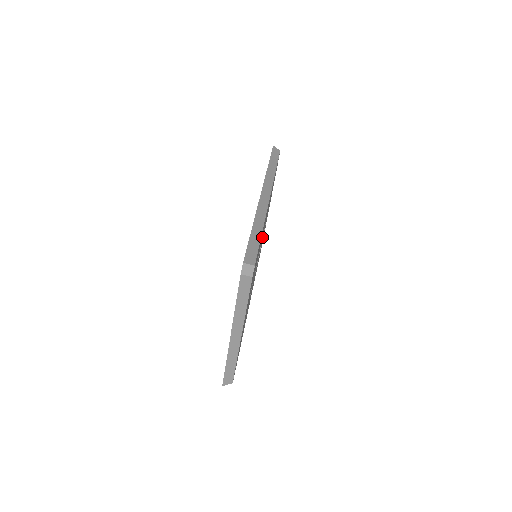
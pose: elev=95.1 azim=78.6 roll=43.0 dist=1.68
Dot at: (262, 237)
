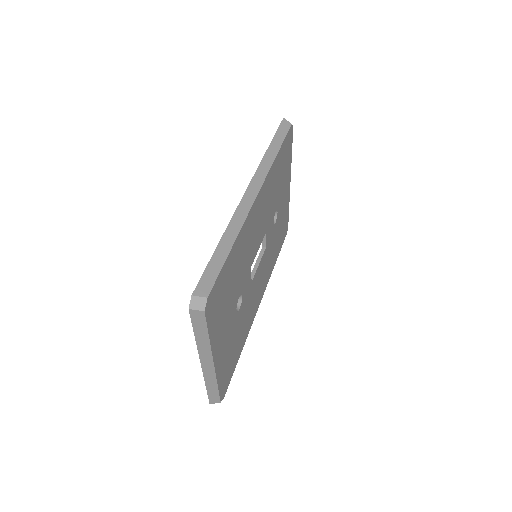
Dot at: (262, 234)
